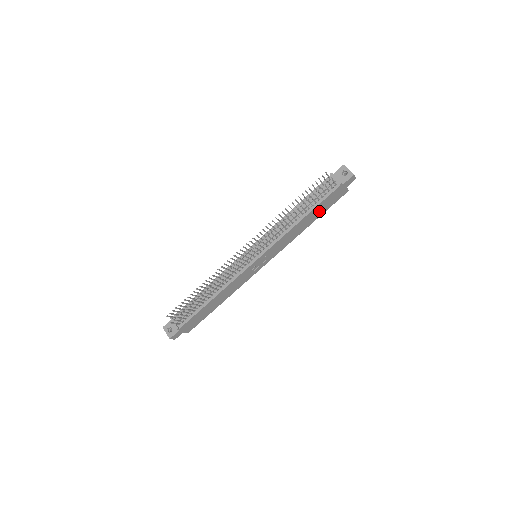
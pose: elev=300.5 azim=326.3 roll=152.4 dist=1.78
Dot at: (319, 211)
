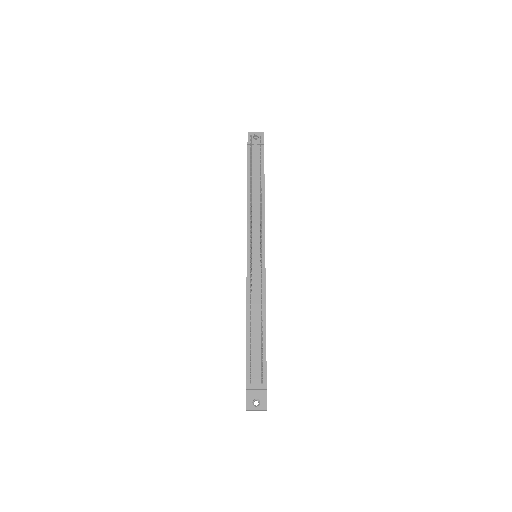
Dot at: occluded
